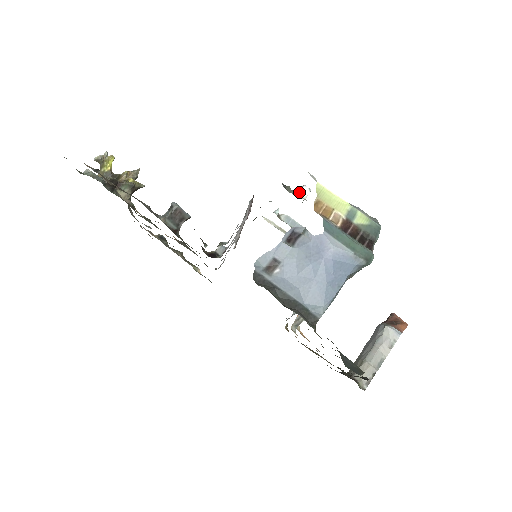
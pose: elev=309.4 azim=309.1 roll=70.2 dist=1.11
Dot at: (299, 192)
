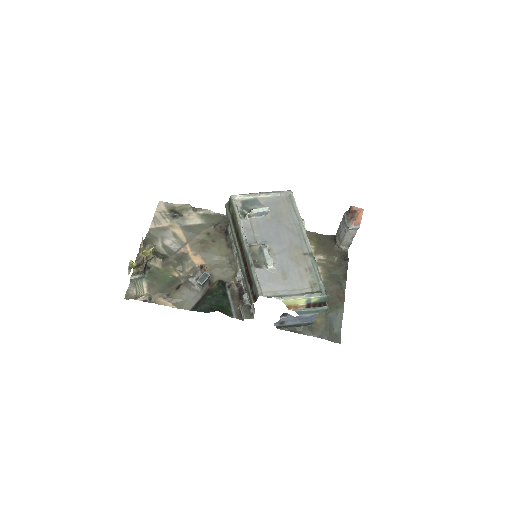
Dot at: (267, 267)
